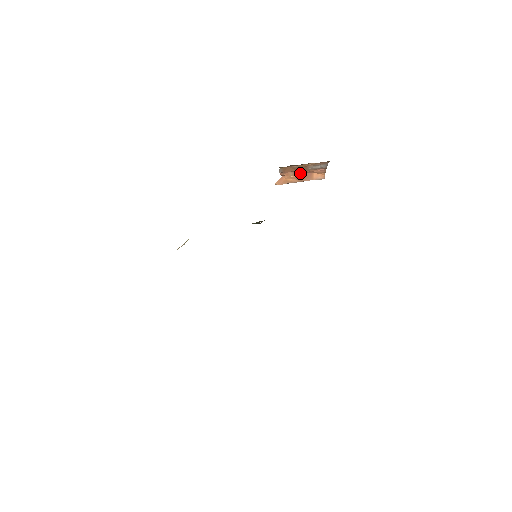
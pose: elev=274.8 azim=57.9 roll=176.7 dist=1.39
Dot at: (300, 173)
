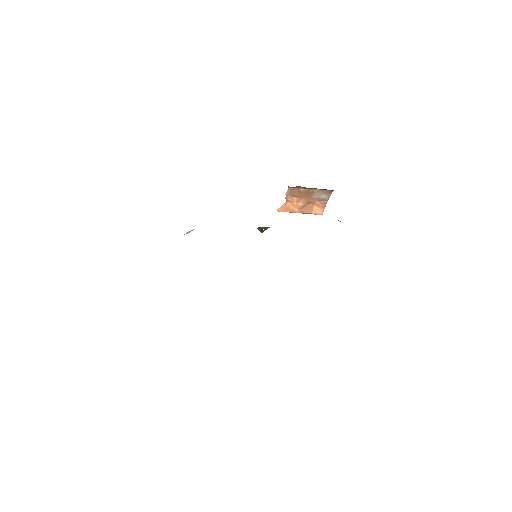
Dot at: (304, 201)
